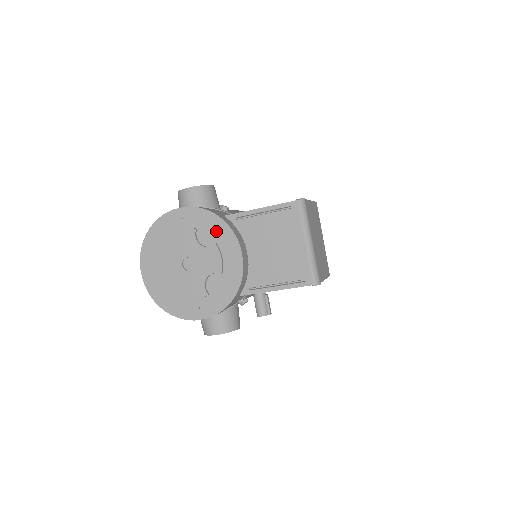
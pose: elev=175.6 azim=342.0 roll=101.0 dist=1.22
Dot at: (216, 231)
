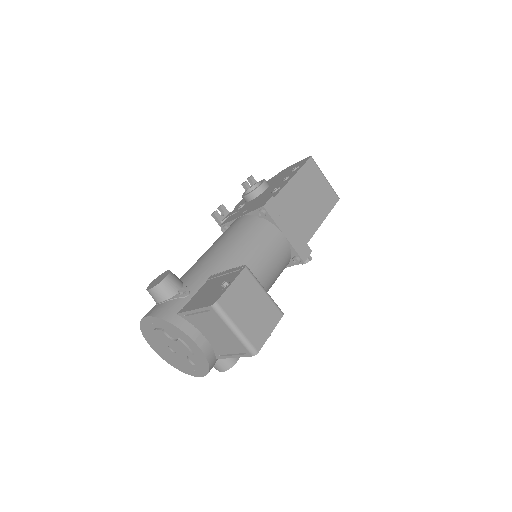
Dot at: (174, 331)
